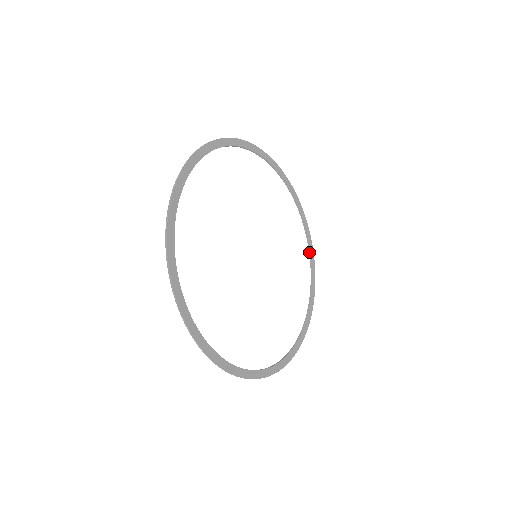
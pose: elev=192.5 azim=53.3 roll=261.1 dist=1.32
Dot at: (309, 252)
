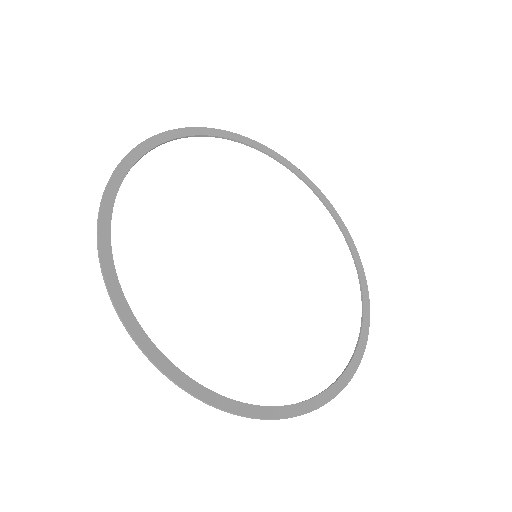
Dot at: (347, 365)
